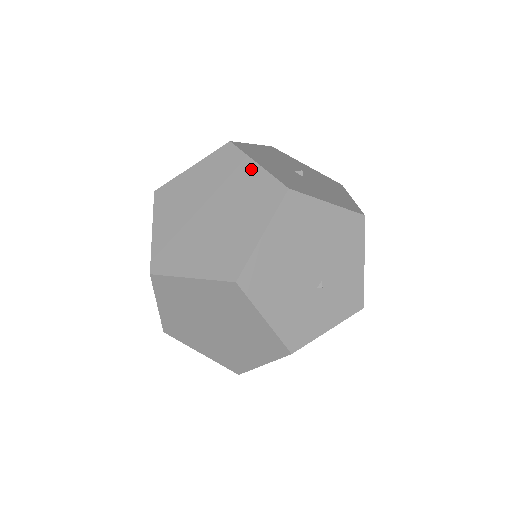
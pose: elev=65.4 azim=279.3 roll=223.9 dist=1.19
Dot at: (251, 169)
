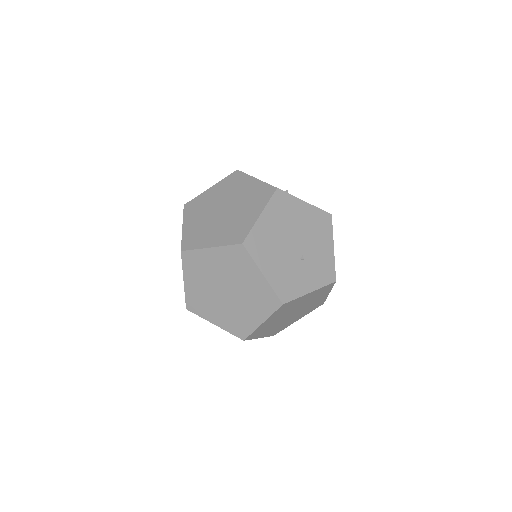
Dot at: (252, 182)
